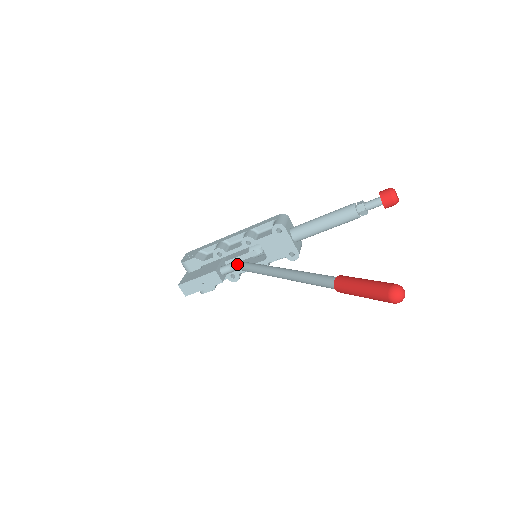
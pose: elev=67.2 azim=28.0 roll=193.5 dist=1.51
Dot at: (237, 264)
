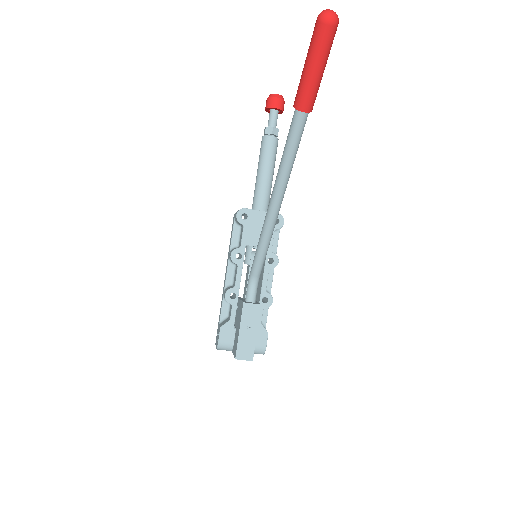
Dot at: (250, 275)
